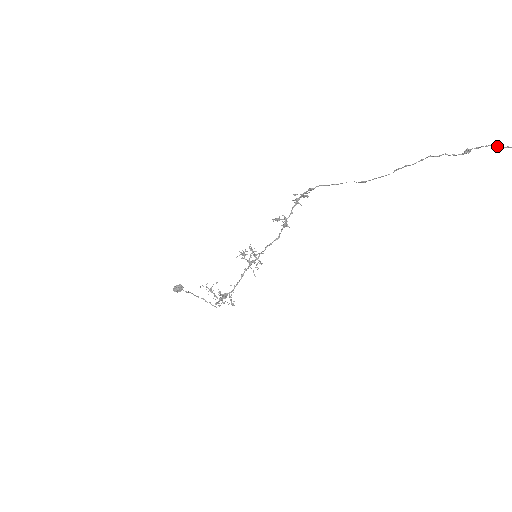
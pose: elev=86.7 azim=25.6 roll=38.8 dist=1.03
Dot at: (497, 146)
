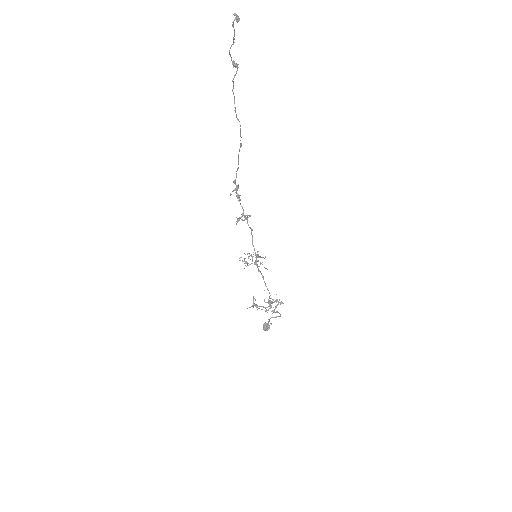
Dot at: (232, 44)
